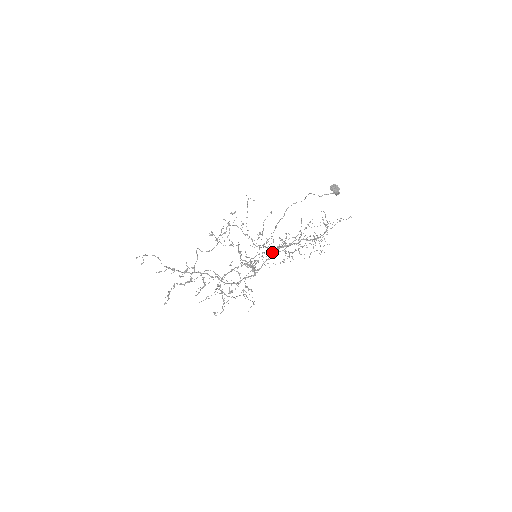
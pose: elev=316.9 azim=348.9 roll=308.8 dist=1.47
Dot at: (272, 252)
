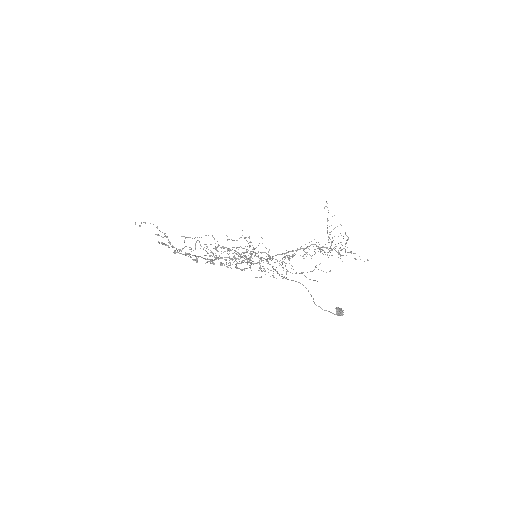
Dot at: occluded
